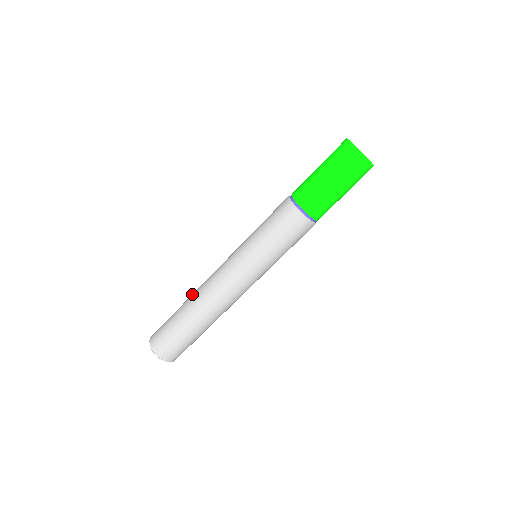
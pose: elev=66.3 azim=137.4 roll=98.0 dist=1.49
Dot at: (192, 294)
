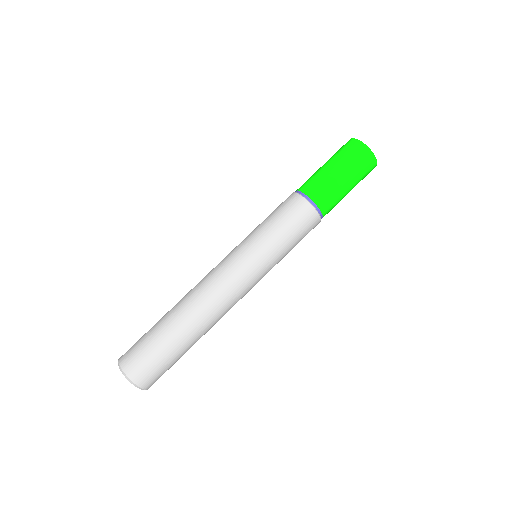
Dot at: occluded
